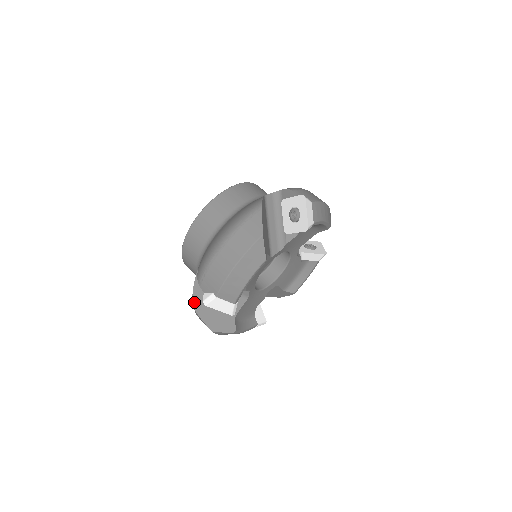
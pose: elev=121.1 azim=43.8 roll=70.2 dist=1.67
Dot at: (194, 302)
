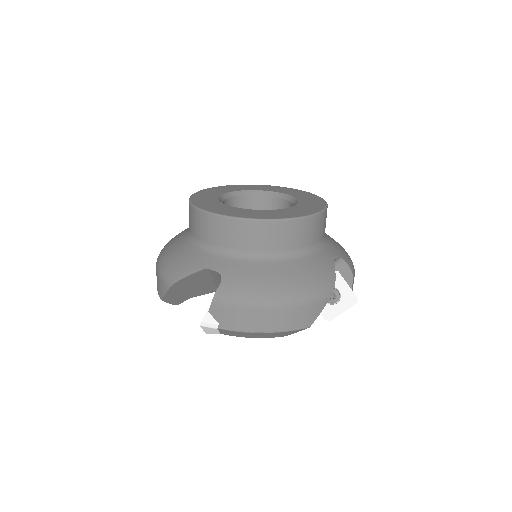
Dot at: occluded
